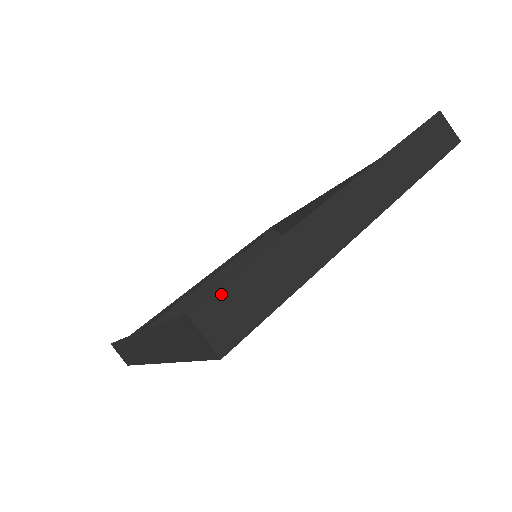
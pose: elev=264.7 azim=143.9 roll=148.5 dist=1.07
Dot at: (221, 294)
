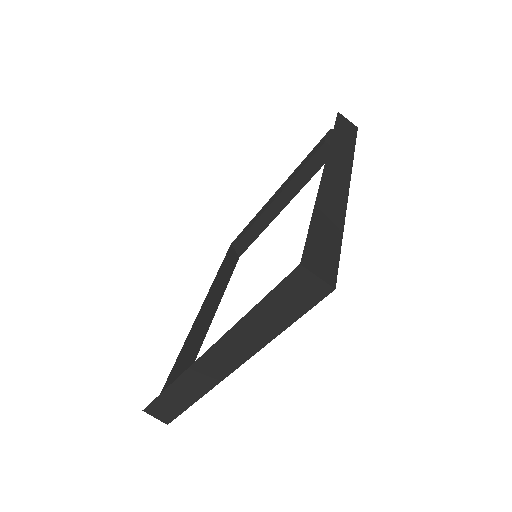
Dot at: (154, 405)
